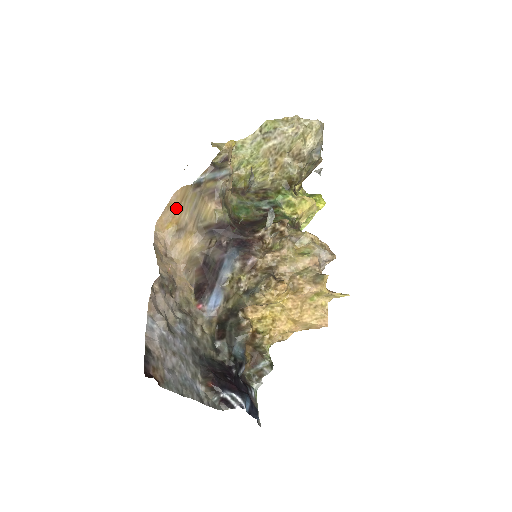
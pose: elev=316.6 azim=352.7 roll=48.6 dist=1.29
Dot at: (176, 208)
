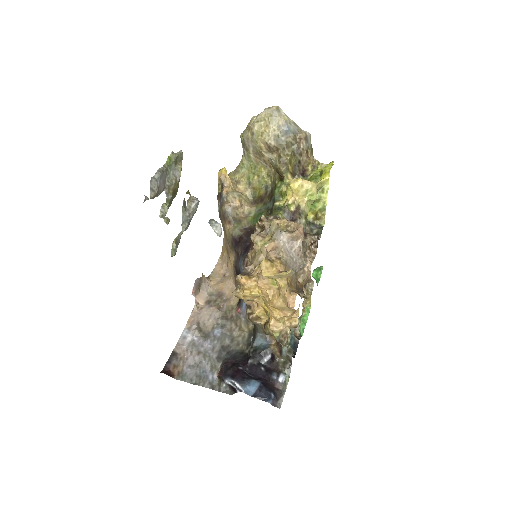
Dot at: occluded
